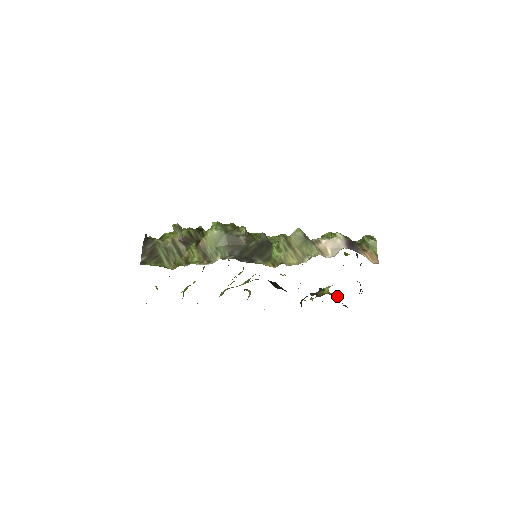
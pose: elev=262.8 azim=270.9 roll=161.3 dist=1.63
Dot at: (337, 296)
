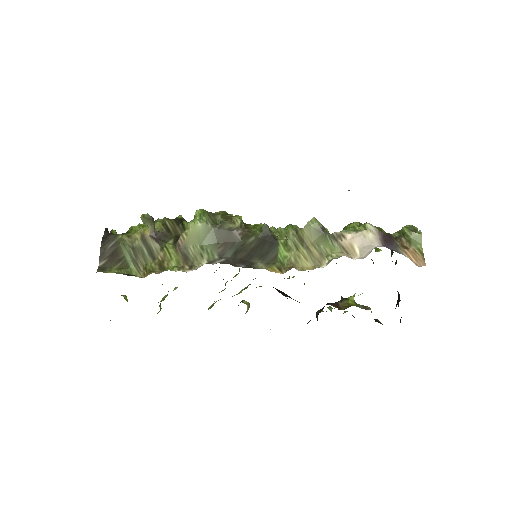
Dot at: (366, 309)
